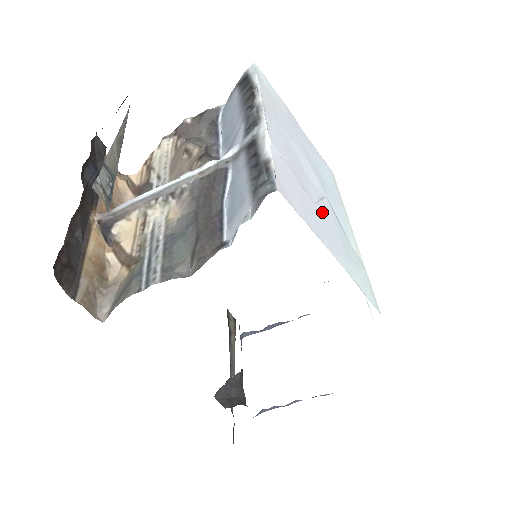
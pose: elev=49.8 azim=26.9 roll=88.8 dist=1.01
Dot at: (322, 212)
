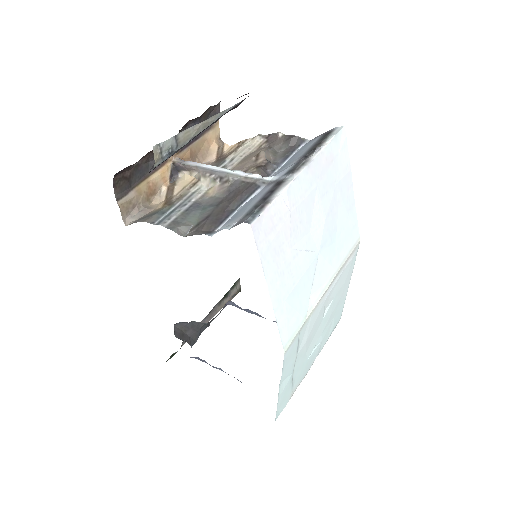
Dot at: (295, 259)
